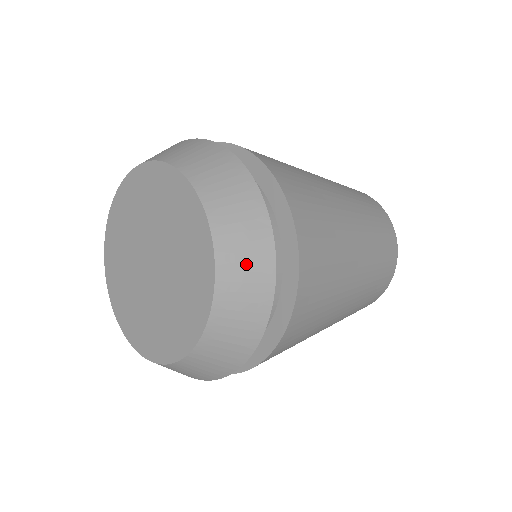
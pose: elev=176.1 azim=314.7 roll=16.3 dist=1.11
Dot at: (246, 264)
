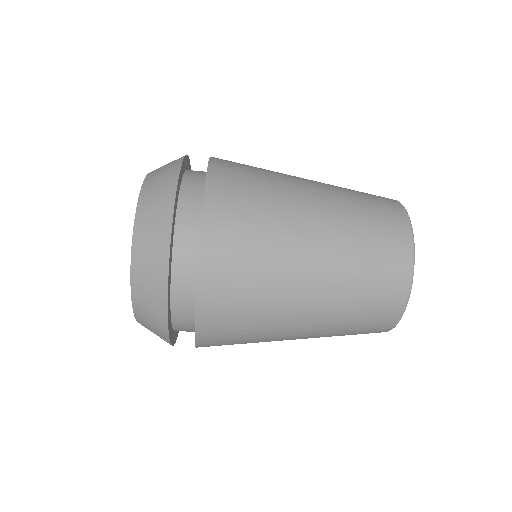
Dot at: (155, 205)
